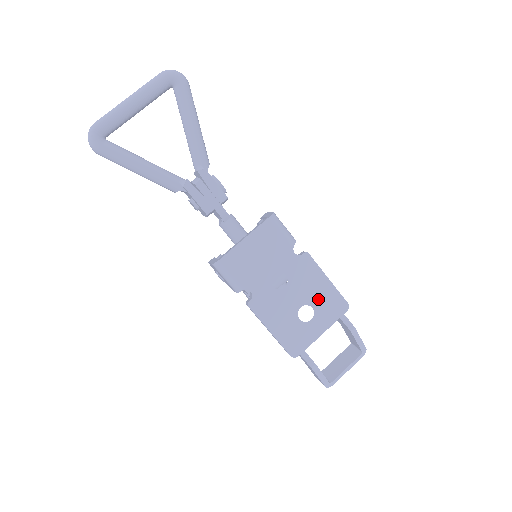
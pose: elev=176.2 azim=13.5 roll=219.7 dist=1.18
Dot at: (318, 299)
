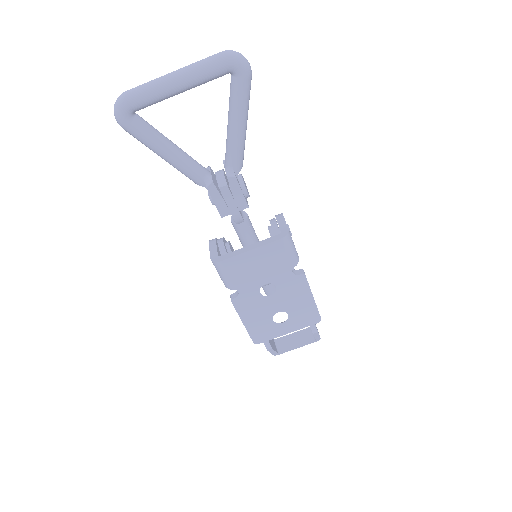
Dot at: (296, 310)
